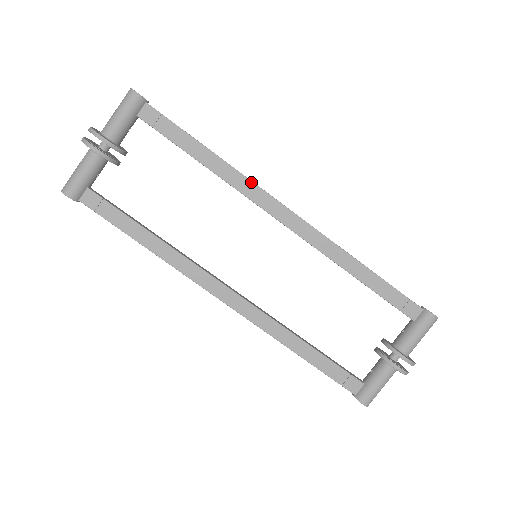
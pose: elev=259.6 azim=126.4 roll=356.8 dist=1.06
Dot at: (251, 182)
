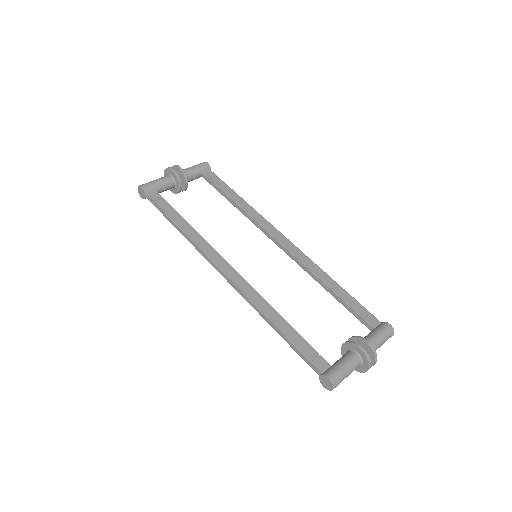
Dot at: (263, 217)
